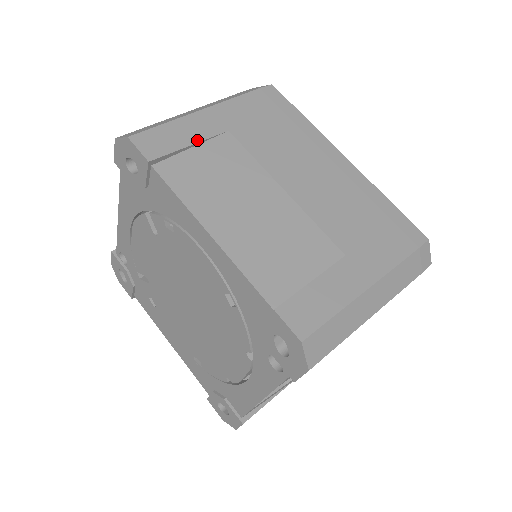
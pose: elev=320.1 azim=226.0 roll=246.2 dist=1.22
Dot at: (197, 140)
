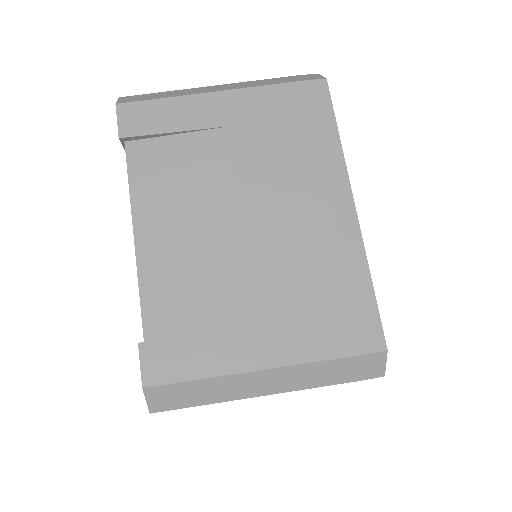
Dot at: (185, 128)
